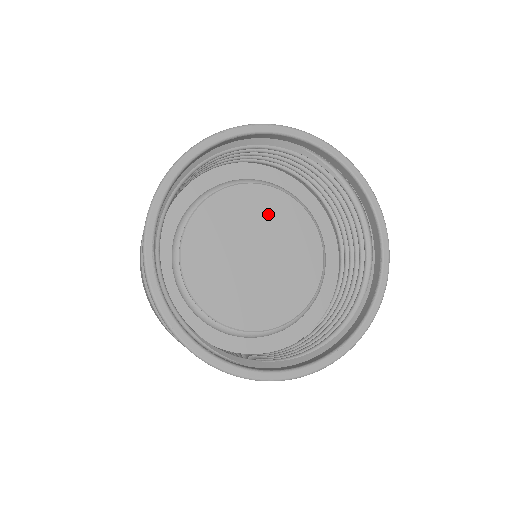
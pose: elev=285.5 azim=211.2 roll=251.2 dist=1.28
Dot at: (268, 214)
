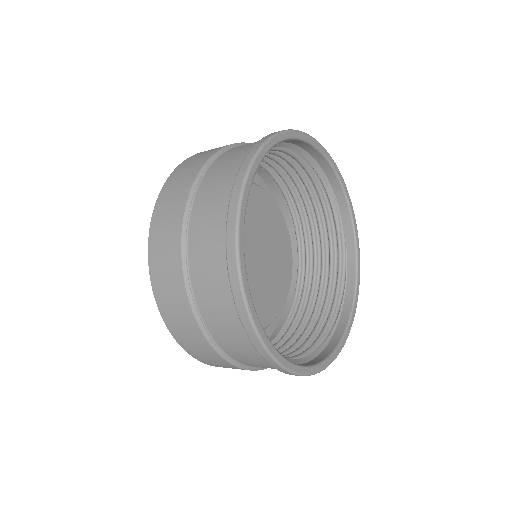
Dot at: (271, 228)
